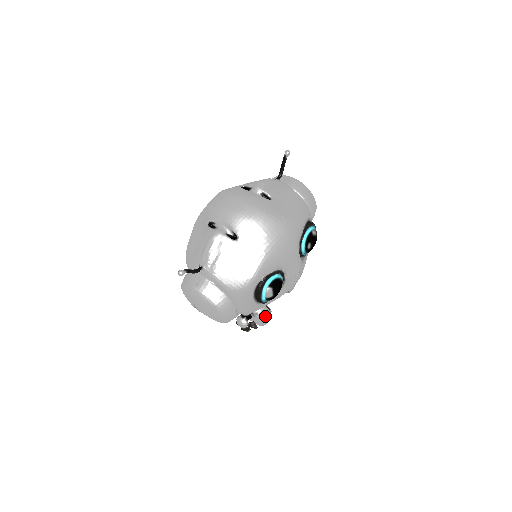
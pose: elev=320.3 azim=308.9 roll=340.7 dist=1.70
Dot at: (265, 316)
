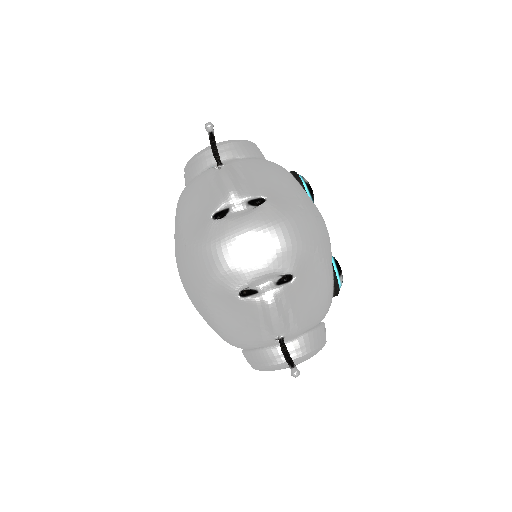
Dot at: occluded
